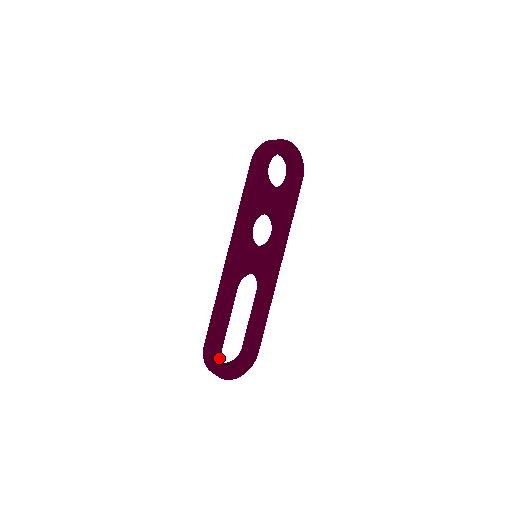
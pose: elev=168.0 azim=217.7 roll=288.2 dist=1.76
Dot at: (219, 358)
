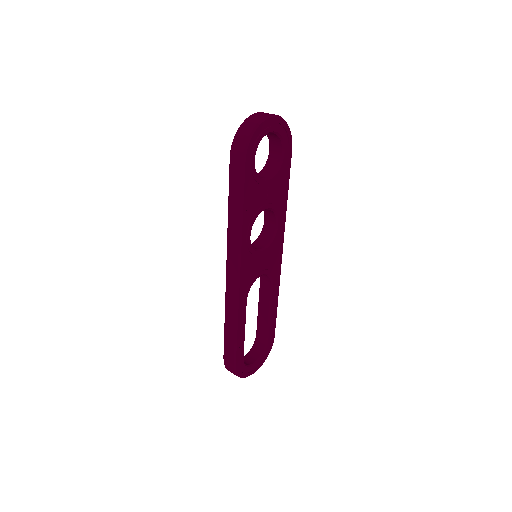
Dot at: (242, 365)
